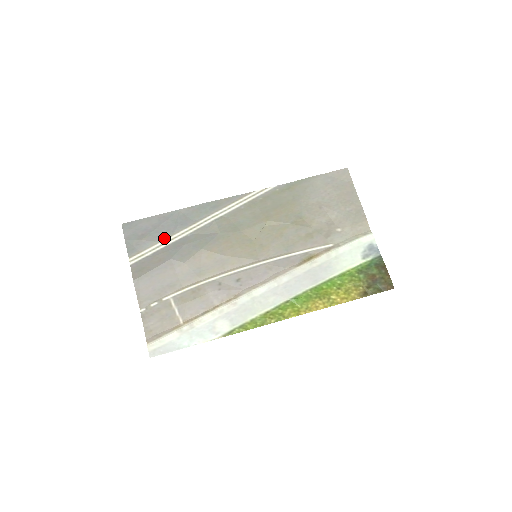
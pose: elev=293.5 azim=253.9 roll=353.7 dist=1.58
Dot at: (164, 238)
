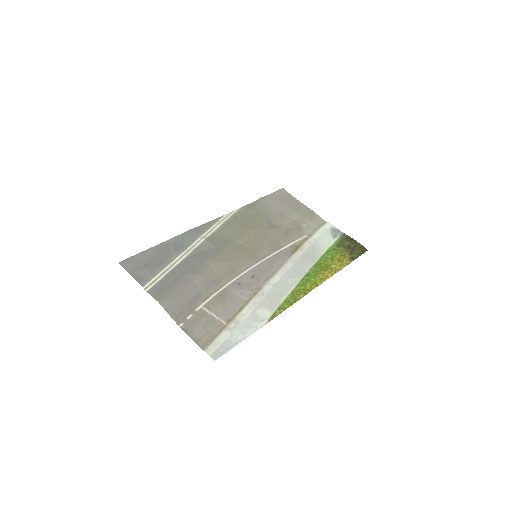
Dot at: (167, 263)
